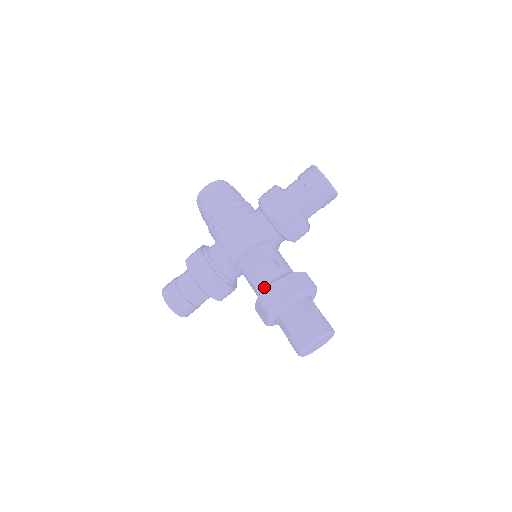
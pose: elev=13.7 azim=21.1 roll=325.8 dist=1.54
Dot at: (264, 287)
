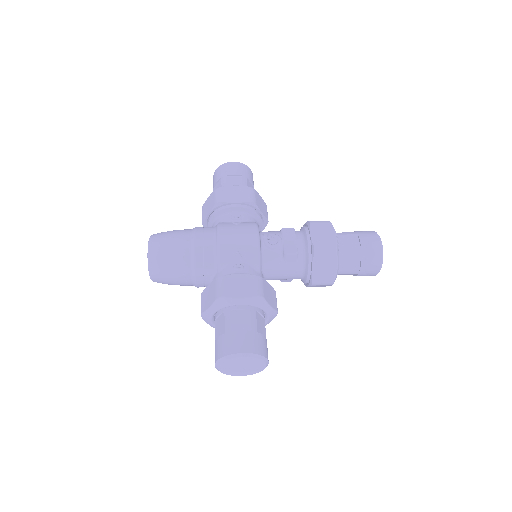
Dot at: (304, 247)
